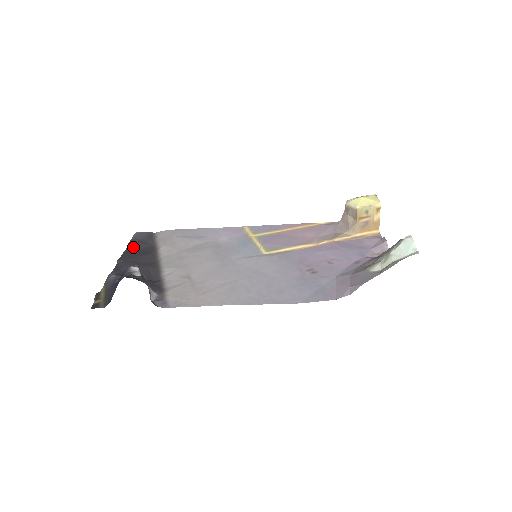
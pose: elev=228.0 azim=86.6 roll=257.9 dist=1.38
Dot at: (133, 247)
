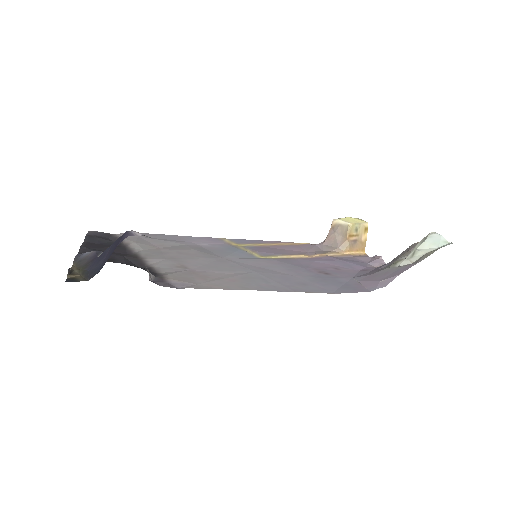
Dot at: (93, 240)
